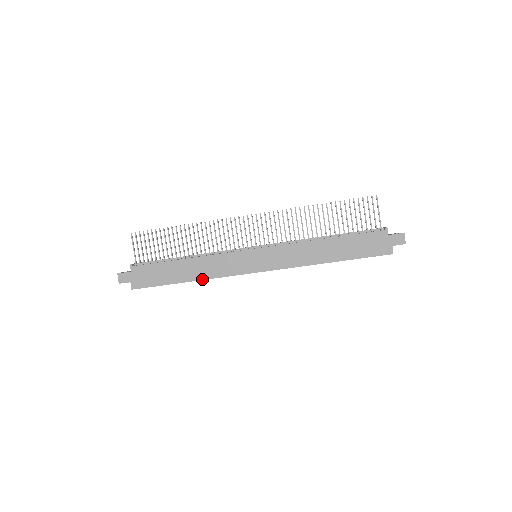
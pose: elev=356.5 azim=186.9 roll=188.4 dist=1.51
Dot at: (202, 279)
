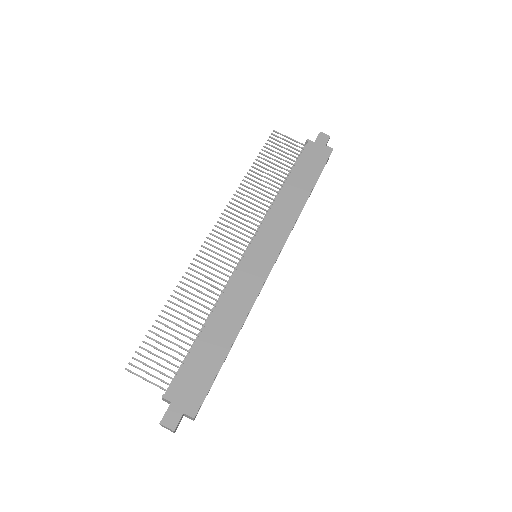
Dot at: (243, 321)
